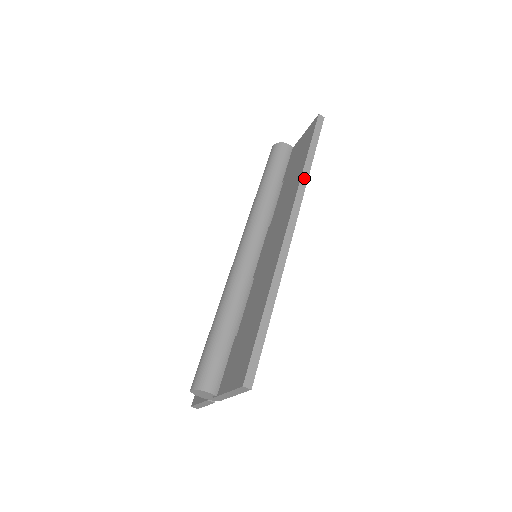
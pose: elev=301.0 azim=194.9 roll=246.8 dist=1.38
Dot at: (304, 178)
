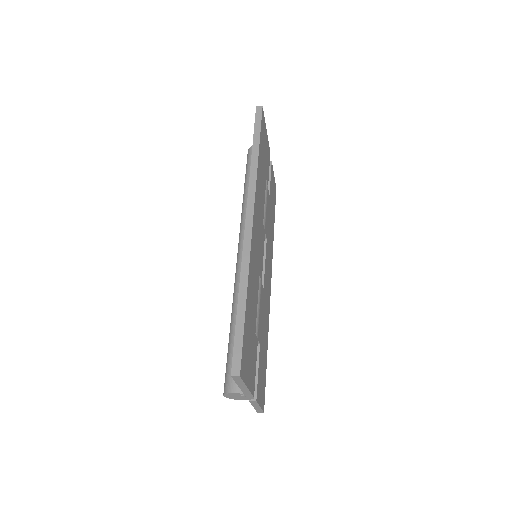
Dot at: (253, 169)
